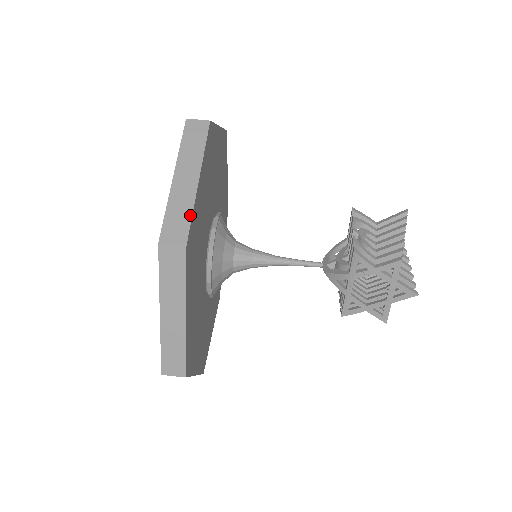
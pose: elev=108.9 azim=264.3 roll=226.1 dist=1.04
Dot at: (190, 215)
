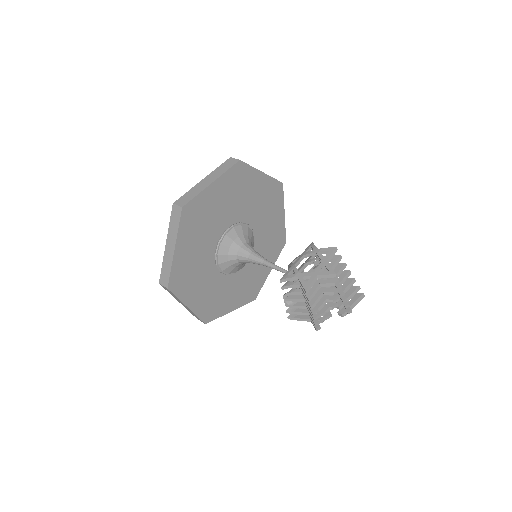
Dot at: occluded
